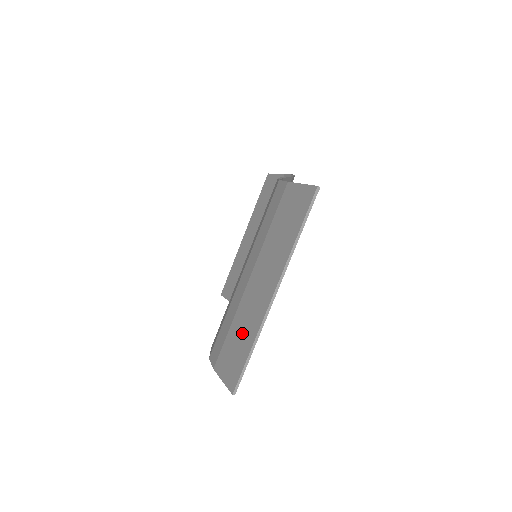
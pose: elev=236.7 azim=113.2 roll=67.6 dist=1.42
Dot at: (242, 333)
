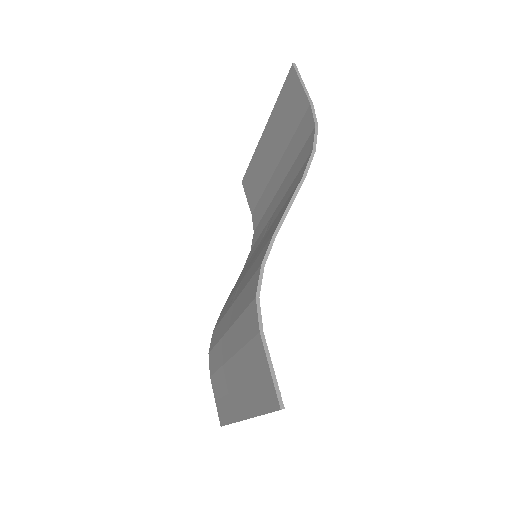
Dot at: (225, 397)
